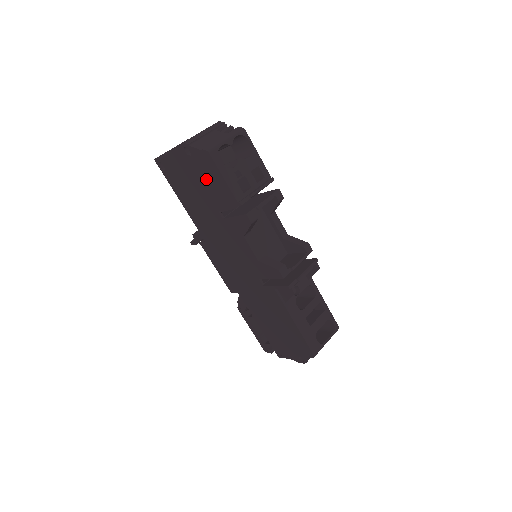
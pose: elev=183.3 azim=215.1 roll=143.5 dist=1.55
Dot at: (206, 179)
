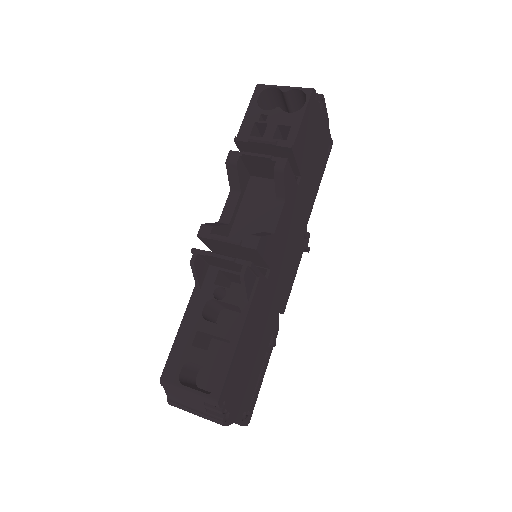
Dot at: occluded
